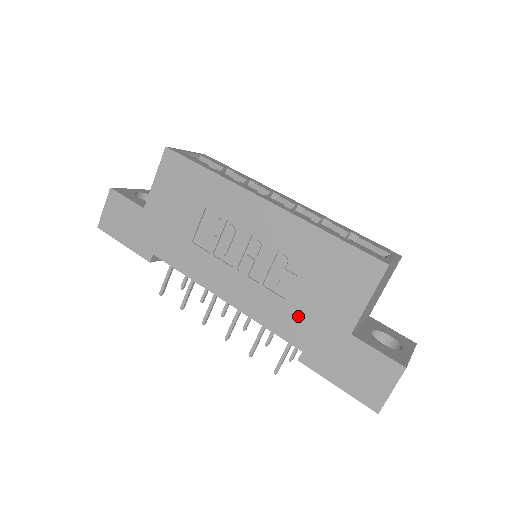
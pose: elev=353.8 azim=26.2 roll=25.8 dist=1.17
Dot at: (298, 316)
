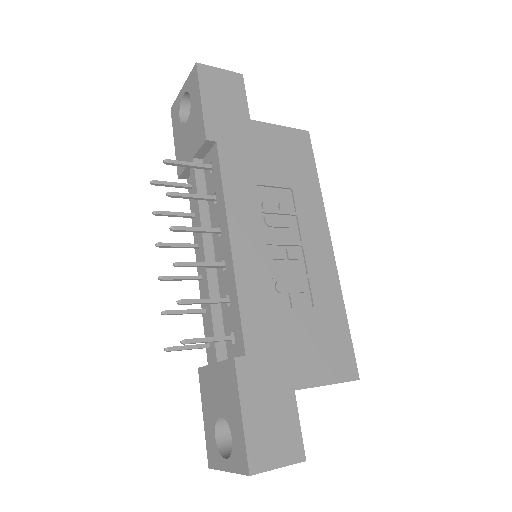
Dot at: (273, 330)
